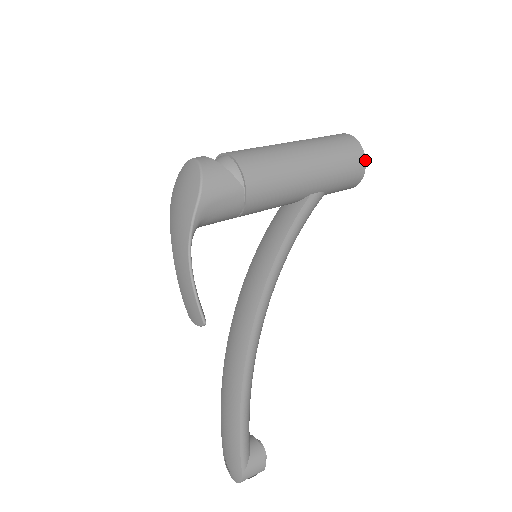
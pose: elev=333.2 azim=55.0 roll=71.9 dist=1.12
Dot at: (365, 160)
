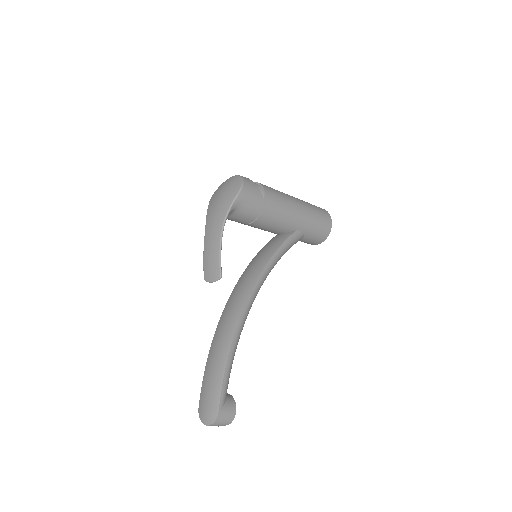
Dot at: occluded
